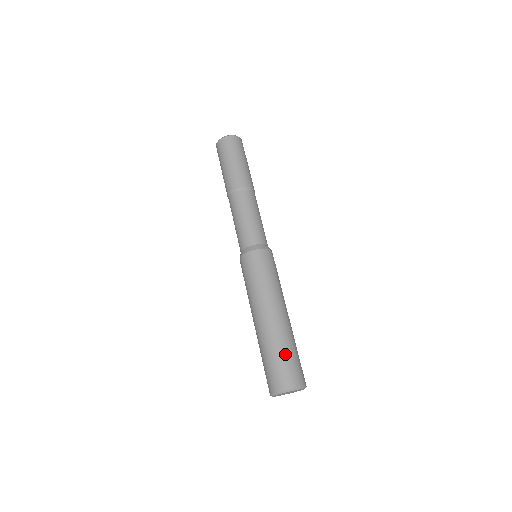
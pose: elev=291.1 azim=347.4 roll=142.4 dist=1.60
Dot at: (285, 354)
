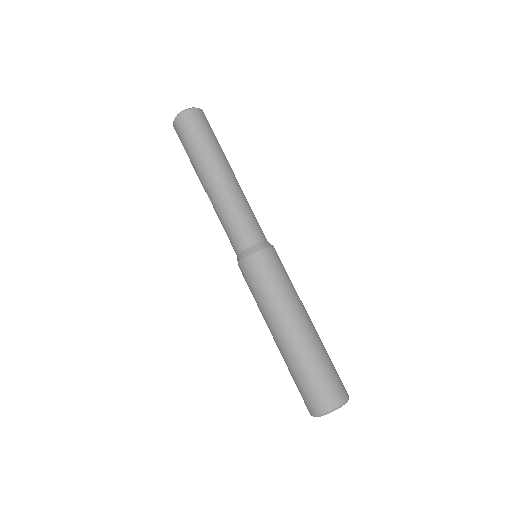
Dot at: (303, 377)
